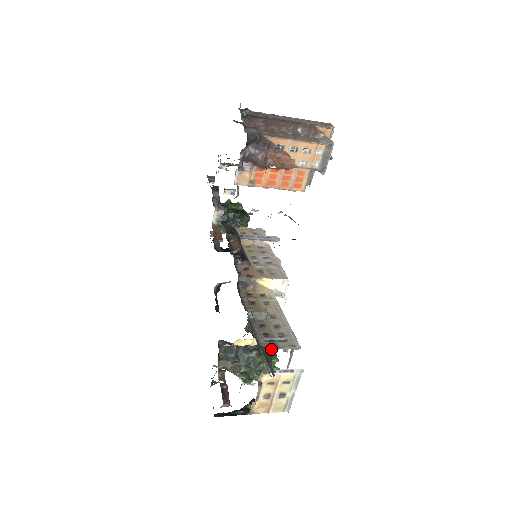
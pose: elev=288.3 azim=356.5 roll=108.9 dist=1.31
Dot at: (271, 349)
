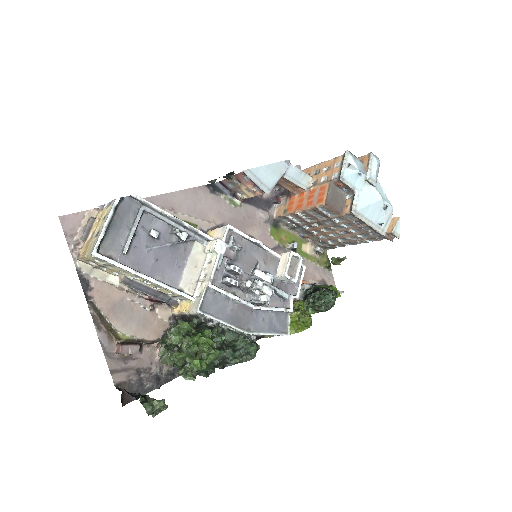
Dot at: (208, 329)
